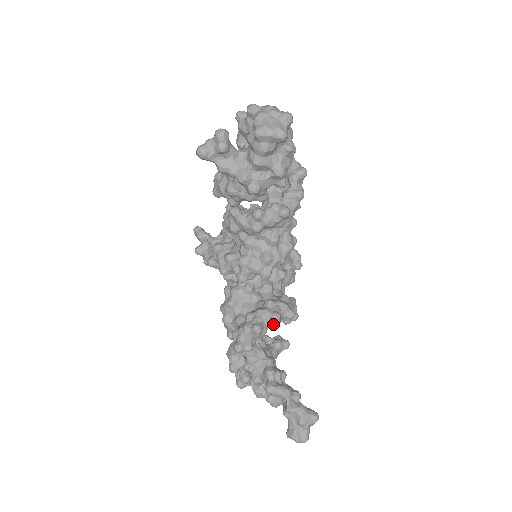
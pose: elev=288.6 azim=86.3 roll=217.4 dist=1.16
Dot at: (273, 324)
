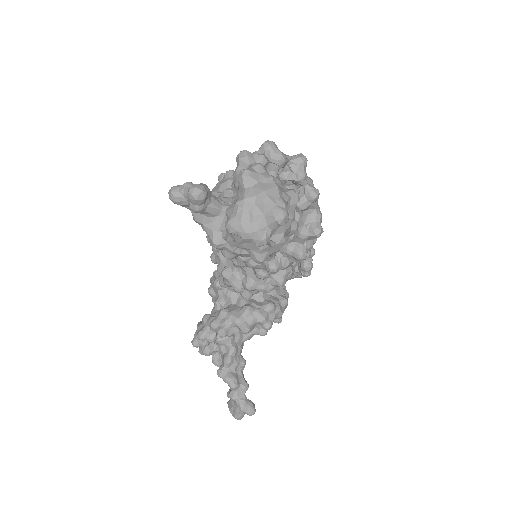
Dot at: occluded
